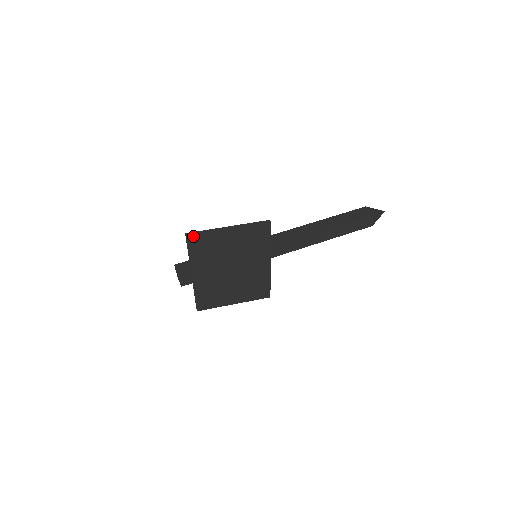
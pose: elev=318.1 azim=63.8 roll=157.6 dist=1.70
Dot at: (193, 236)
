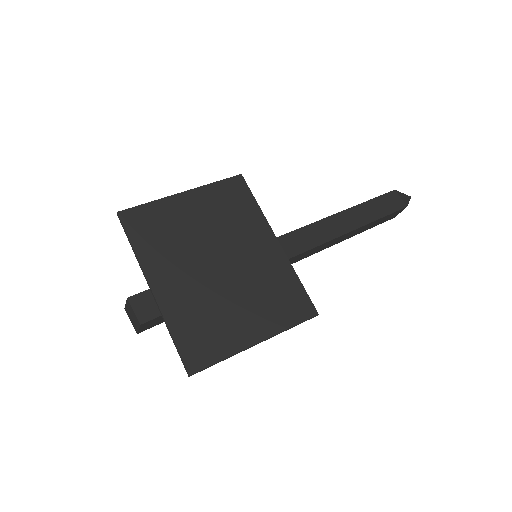
Dot at: (130, 212)
